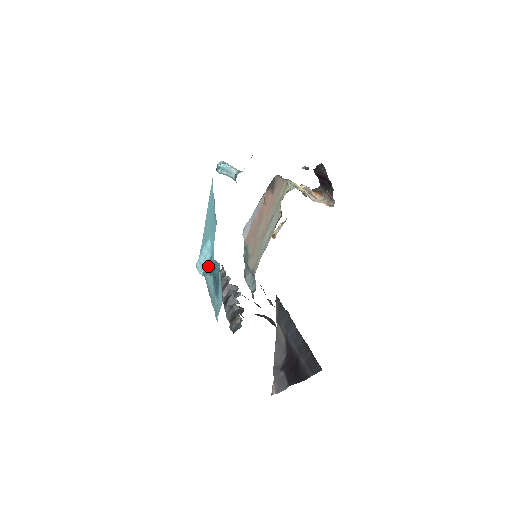
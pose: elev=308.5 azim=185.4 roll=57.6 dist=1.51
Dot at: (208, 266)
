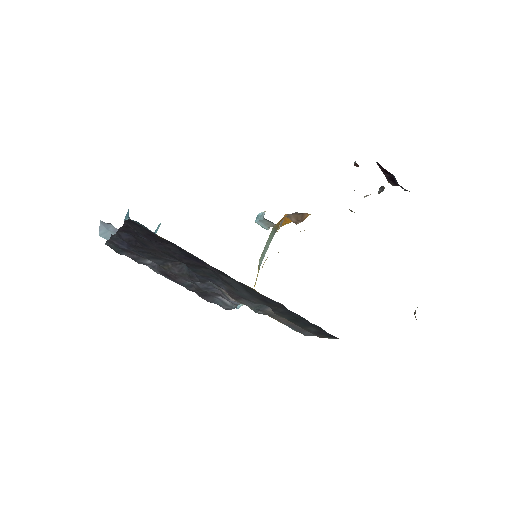
Dot at: (128, 212)
